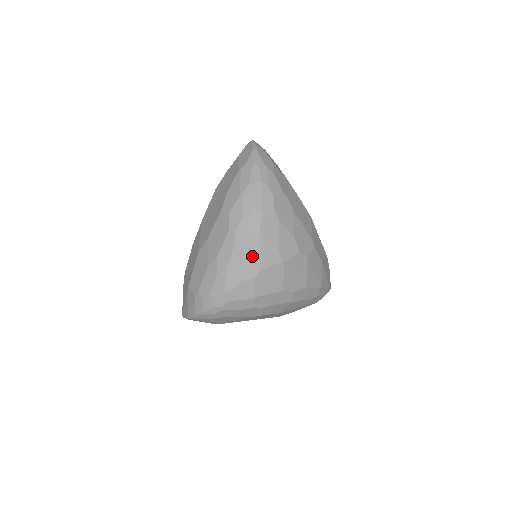
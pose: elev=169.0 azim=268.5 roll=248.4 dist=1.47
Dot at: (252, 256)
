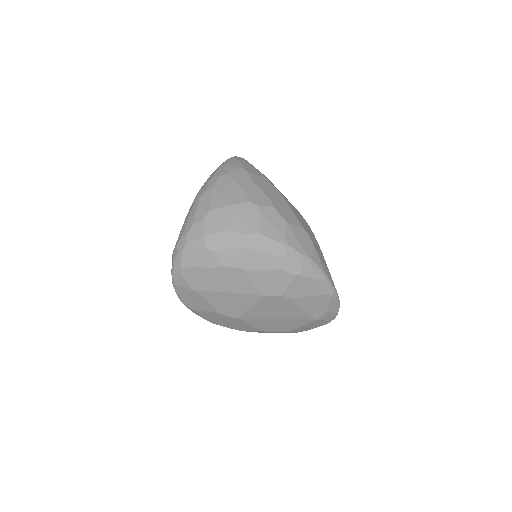
Dot at: (204, 204)
